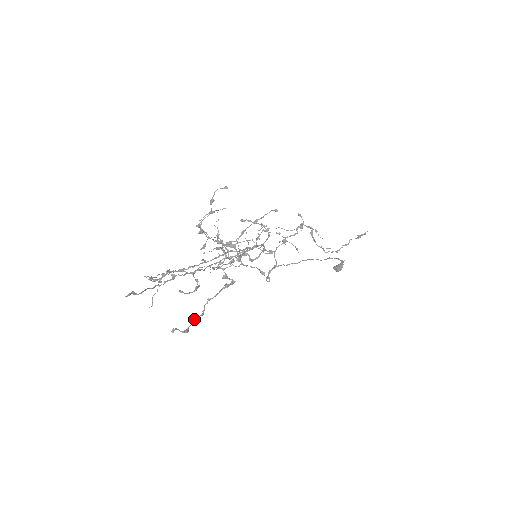
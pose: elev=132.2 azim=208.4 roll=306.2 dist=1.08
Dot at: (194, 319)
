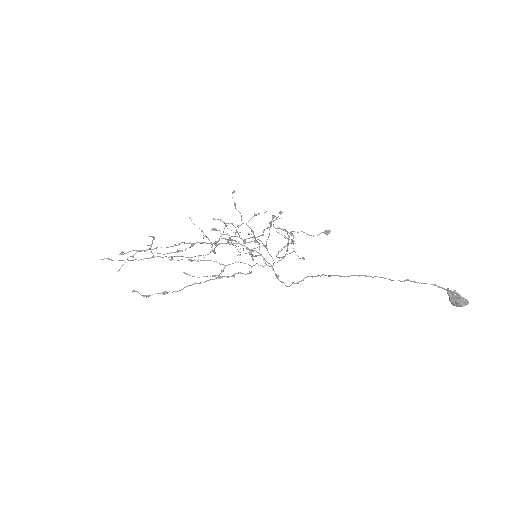
Dot at: (164, 292)
